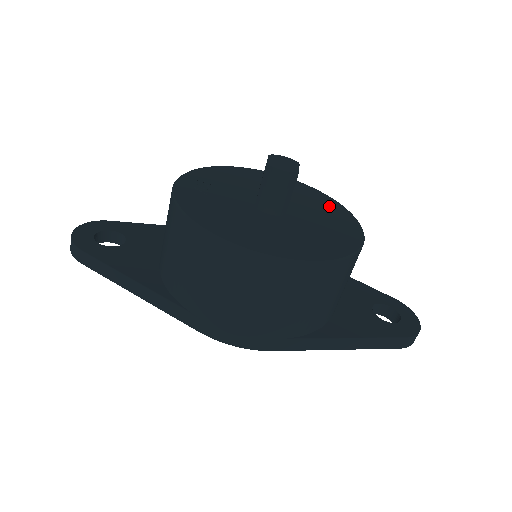
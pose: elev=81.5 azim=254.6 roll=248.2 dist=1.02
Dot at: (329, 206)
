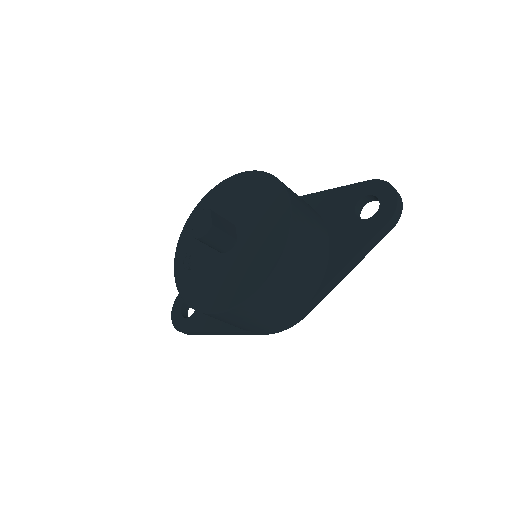
Dot at: (260, 189)
